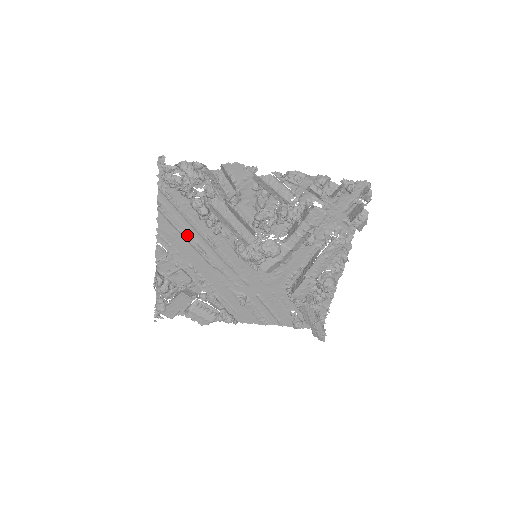
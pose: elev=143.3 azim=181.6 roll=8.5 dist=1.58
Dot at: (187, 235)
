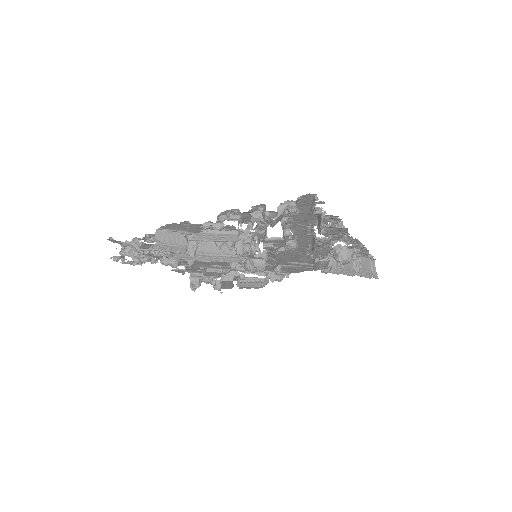
Dot at: occluded
